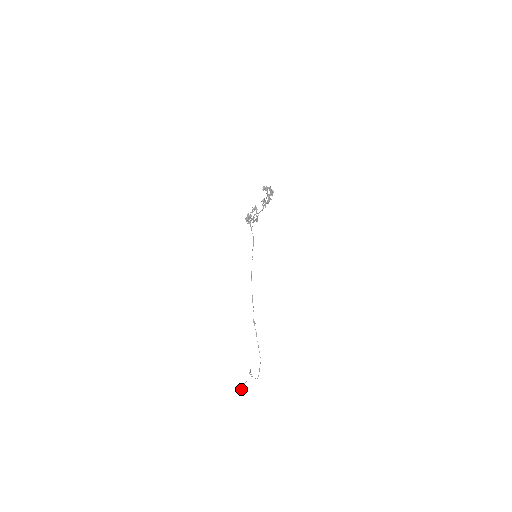
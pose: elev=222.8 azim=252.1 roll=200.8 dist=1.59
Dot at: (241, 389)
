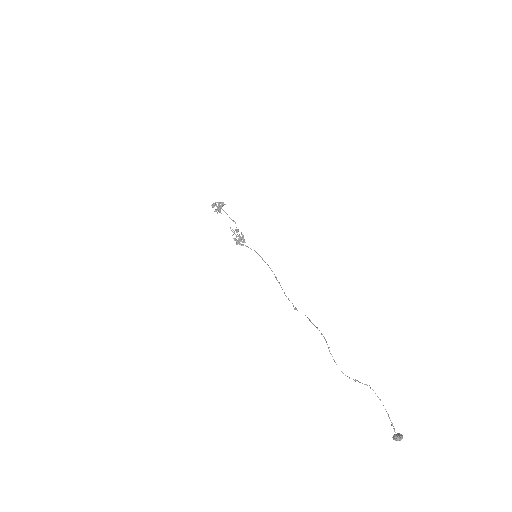
Dot at: (395, 434)
